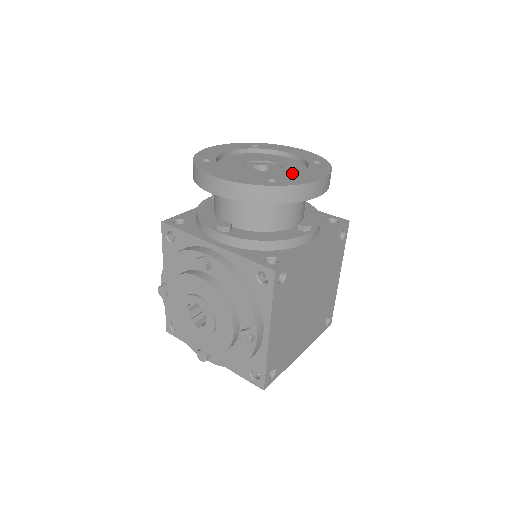
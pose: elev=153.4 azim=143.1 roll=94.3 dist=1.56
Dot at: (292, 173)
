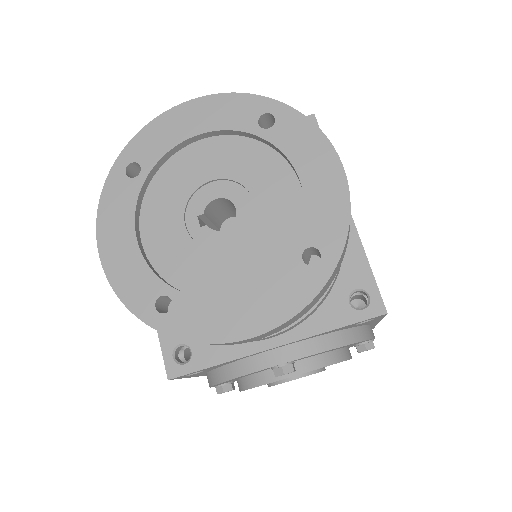
Dot at: (275, 186)
